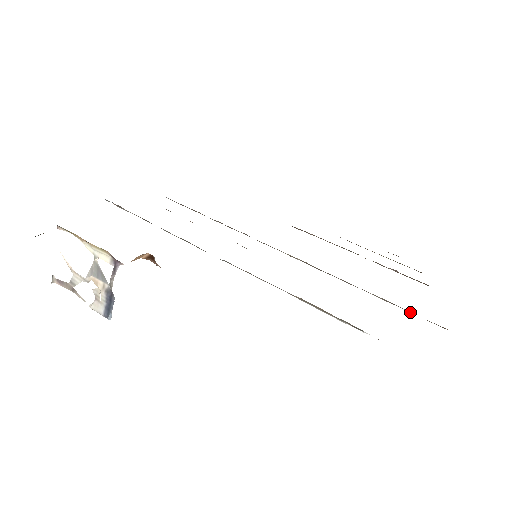
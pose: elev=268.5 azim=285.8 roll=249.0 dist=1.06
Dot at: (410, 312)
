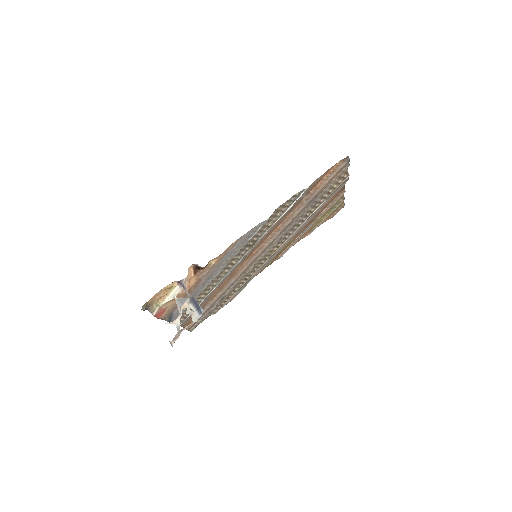
Dot at: (333, 191)
